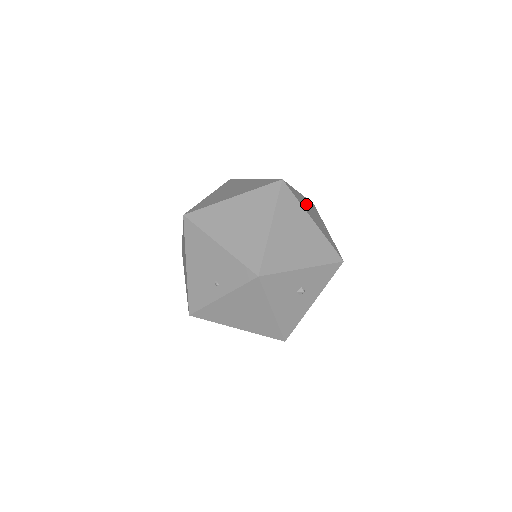
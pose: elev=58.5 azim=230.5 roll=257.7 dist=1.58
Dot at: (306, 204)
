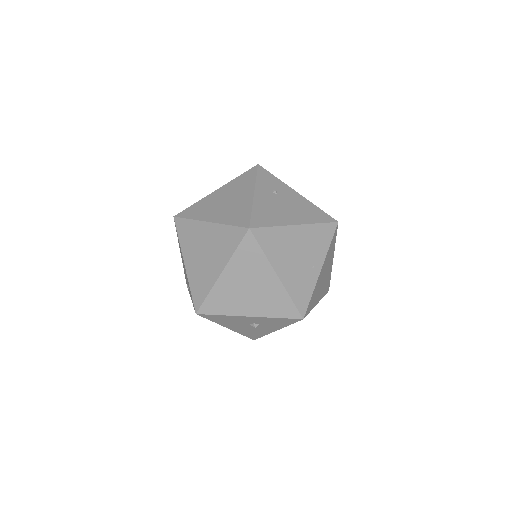
Dot at: (293, 243)
